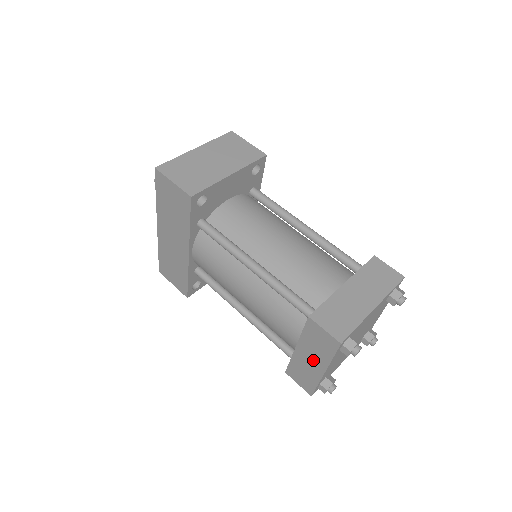
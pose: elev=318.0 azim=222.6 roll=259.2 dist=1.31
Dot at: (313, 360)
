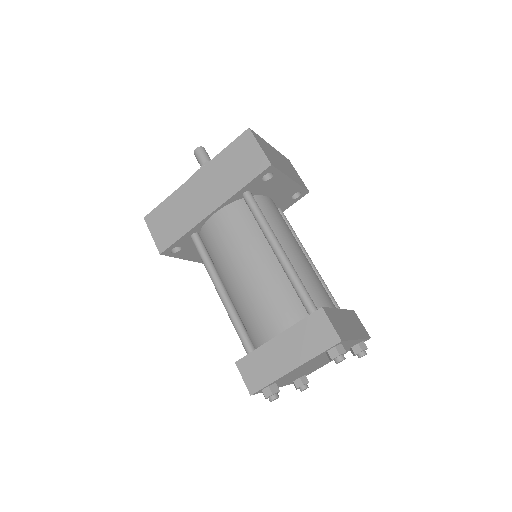
Dot at: (290, 353)
